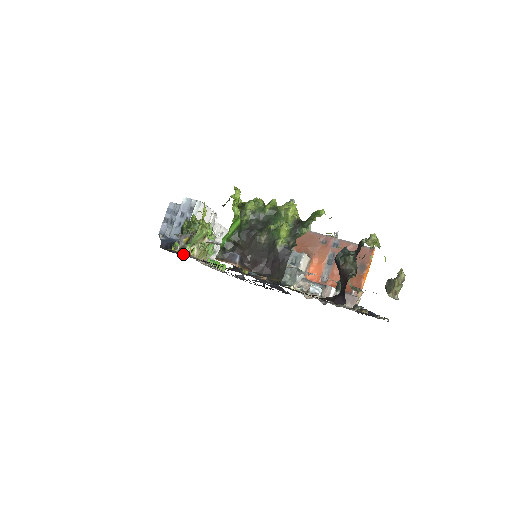
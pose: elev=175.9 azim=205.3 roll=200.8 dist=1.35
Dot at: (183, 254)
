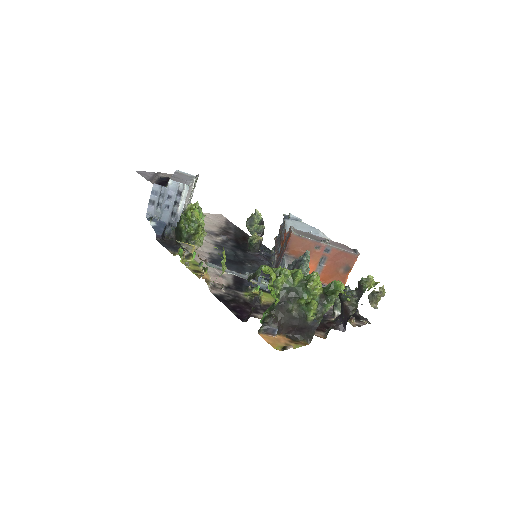
Dot at: (182, 247)
